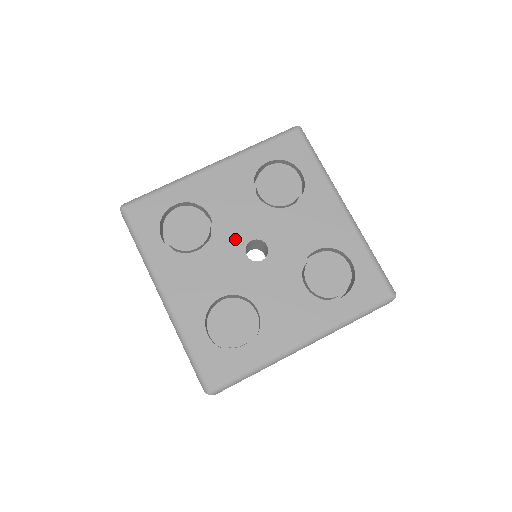
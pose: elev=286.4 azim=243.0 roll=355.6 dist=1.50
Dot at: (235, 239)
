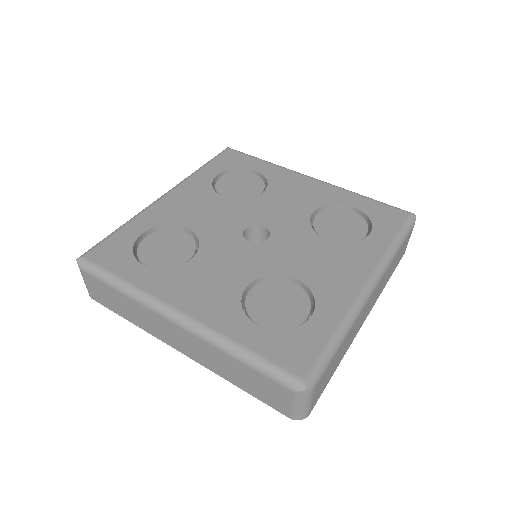
Dot at: (227, 234)
